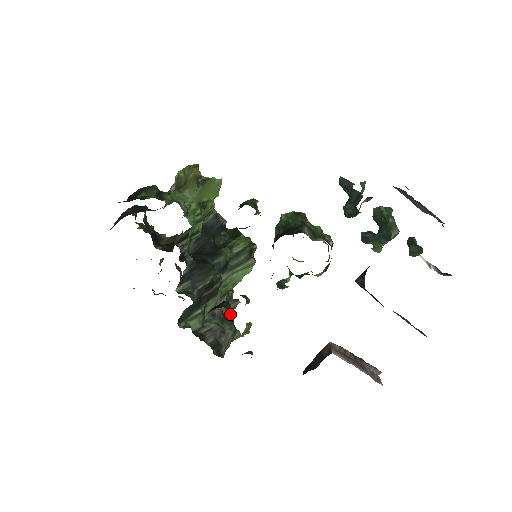
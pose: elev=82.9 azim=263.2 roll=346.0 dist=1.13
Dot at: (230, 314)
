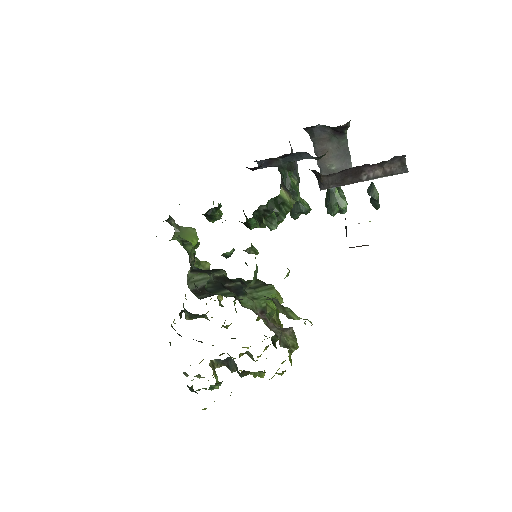
Dot at: occluded
